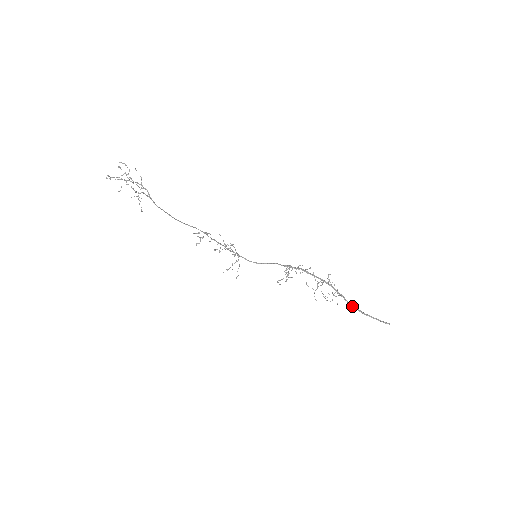
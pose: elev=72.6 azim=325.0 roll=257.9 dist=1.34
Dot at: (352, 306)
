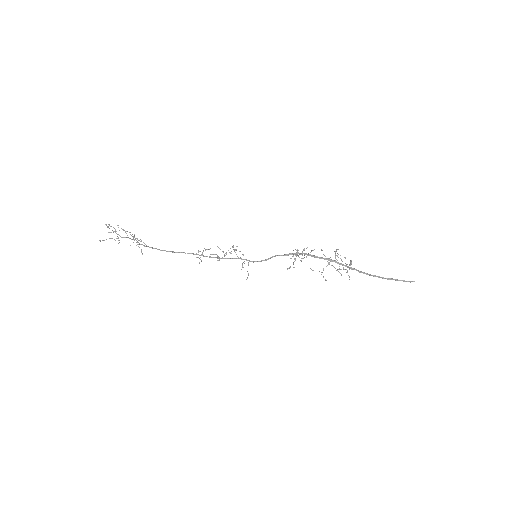
Dot at: occluded
